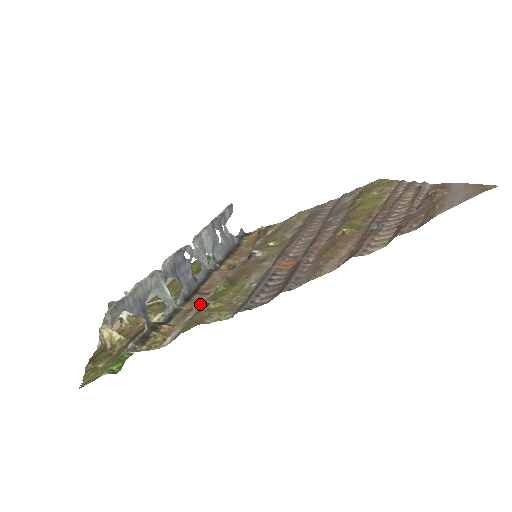
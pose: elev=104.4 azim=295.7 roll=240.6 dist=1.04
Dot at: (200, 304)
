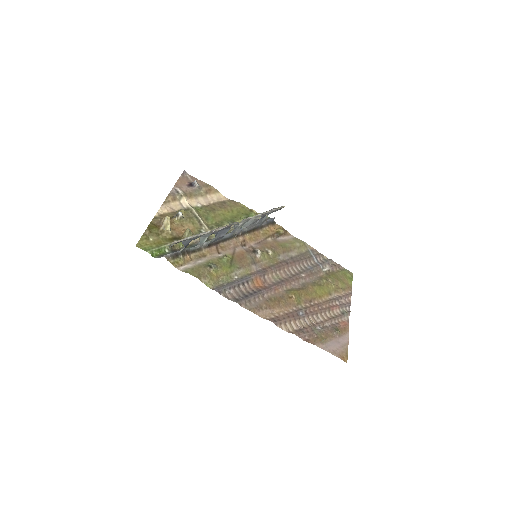
Dot at: (210, 257)
